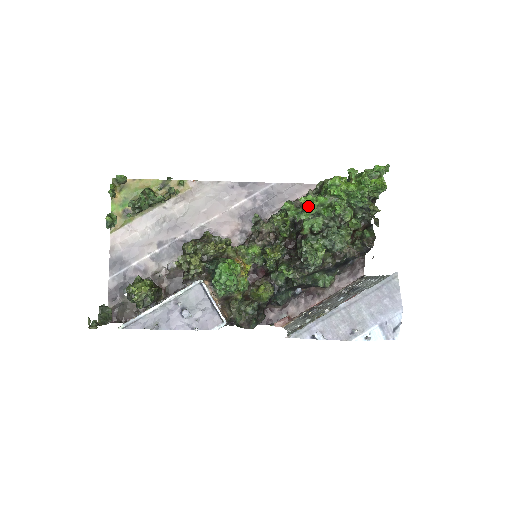
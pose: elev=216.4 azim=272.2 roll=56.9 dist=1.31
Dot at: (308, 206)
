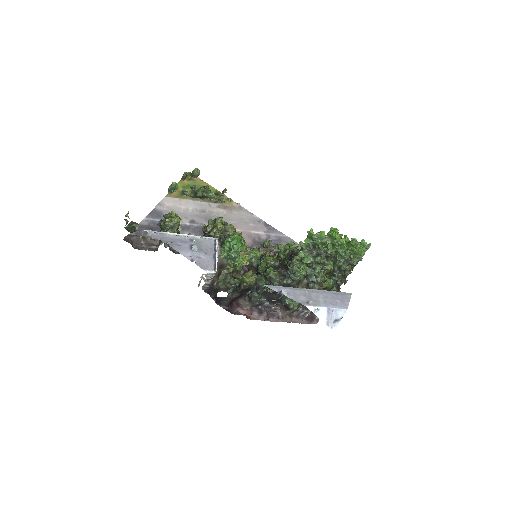
Dot at: (313, 232)
